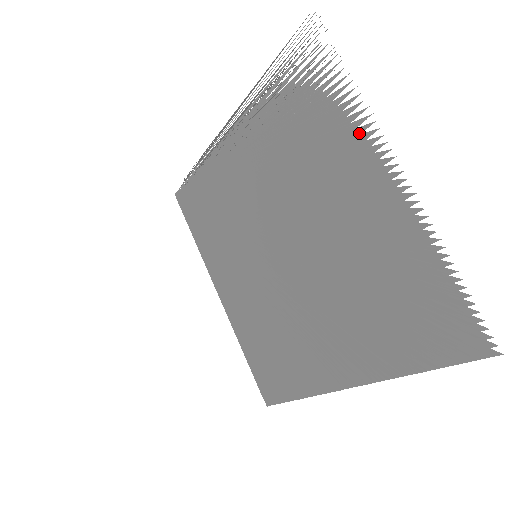
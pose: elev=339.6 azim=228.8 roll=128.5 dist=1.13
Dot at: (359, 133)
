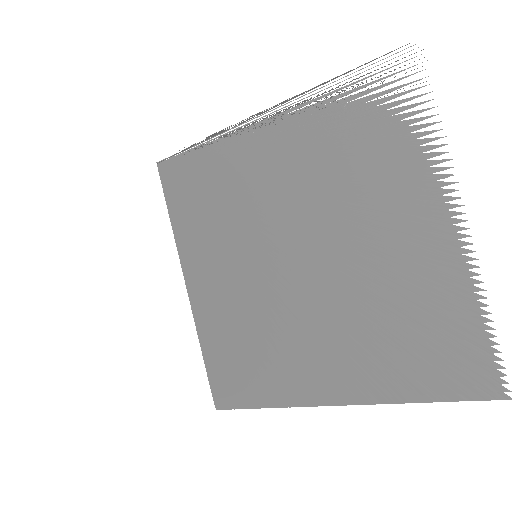
Dot at: (430, 172)
